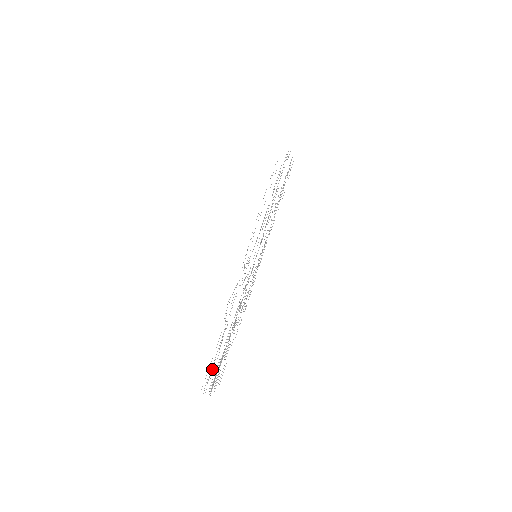
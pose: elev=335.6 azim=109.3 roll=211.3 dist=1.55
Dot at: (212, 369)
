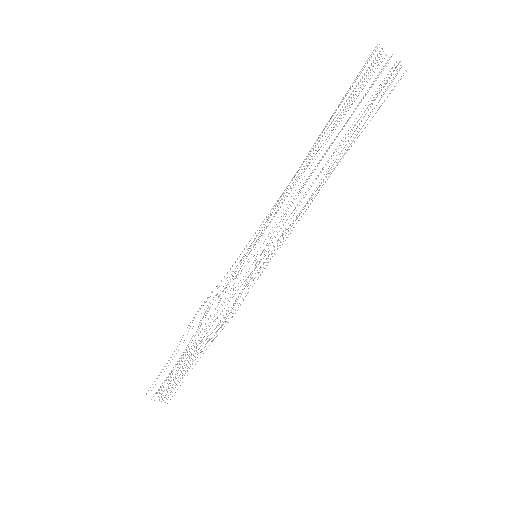
Dot at: occluded
